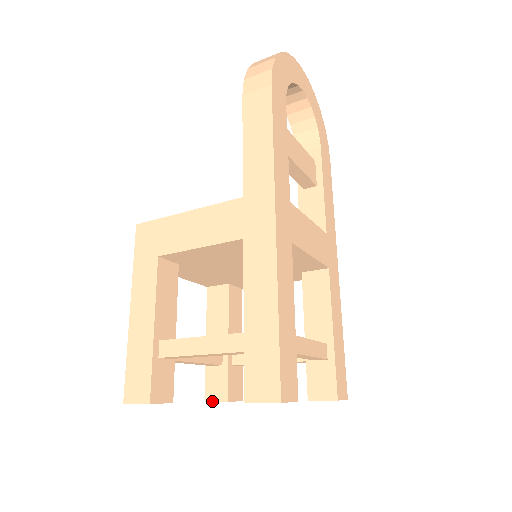
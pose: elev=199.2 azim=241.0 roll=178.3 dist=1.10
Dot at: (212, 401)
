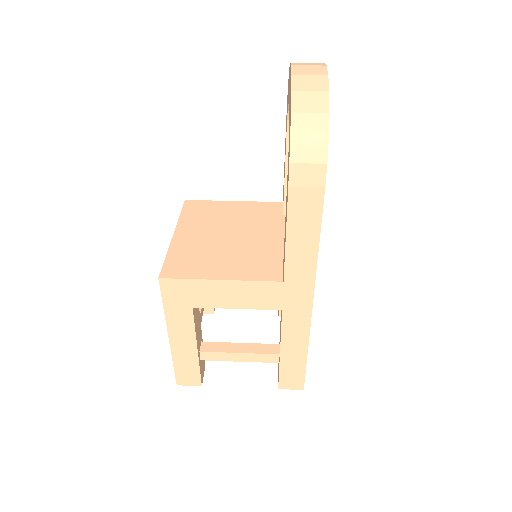
Dot at: occluded
